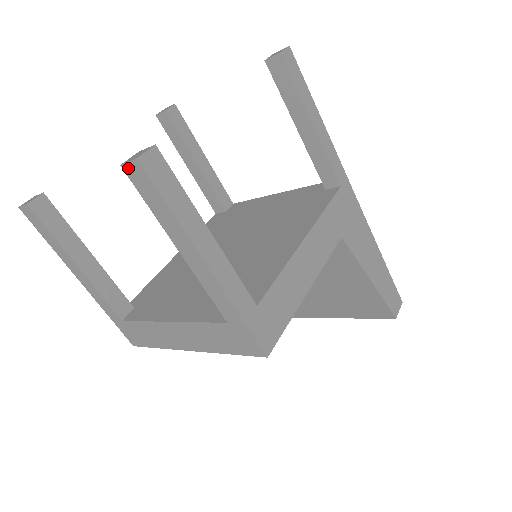
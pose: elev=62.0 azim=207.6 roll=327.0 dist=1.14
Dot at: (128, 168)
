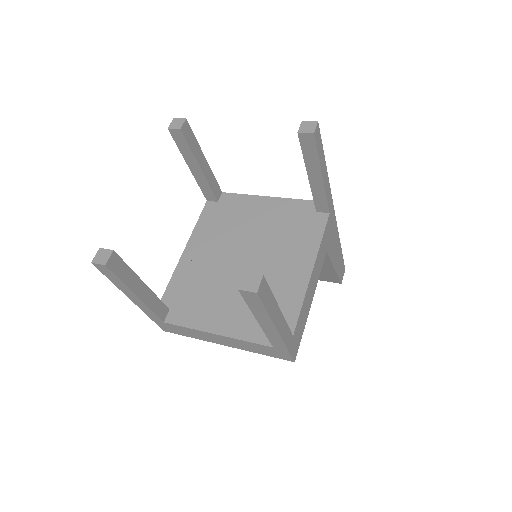
Dot at: (244, 292)
